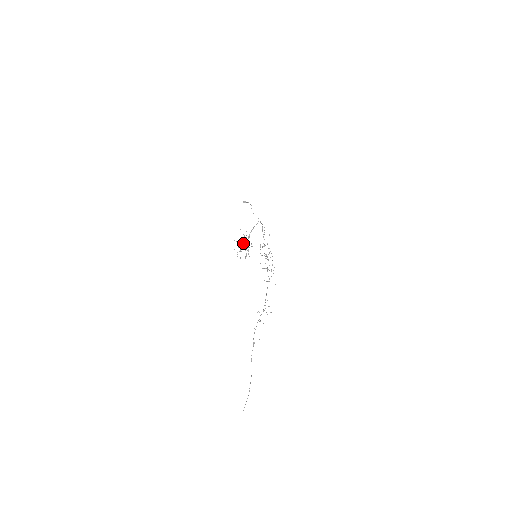
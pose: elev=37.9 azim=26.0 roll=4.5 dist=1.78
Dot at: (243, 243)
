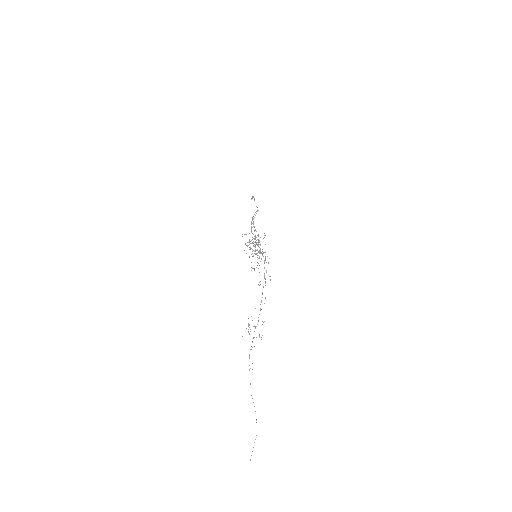
Dot at: occluded
